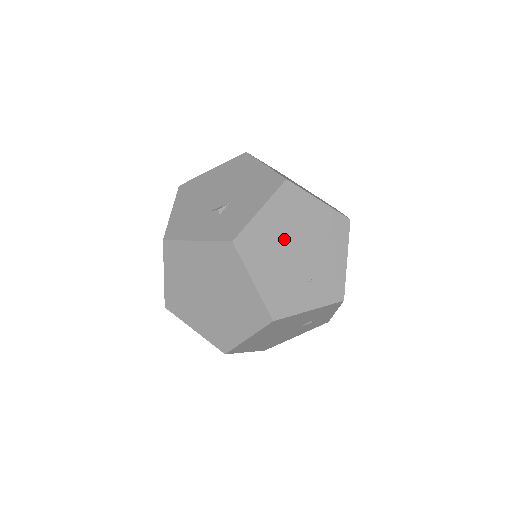
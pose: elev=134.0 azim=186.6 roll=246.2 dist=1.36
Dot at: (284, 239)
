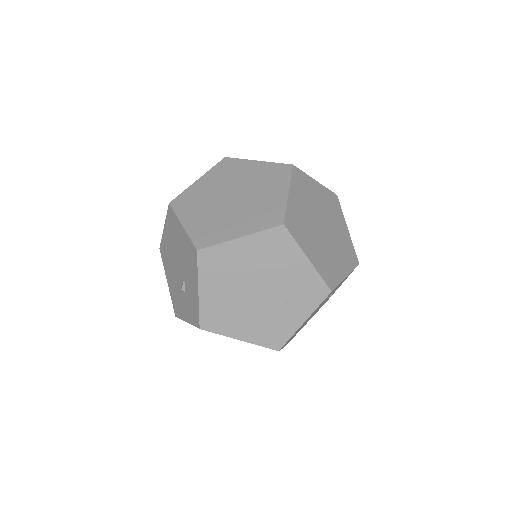
Dot at: (237, 294)
